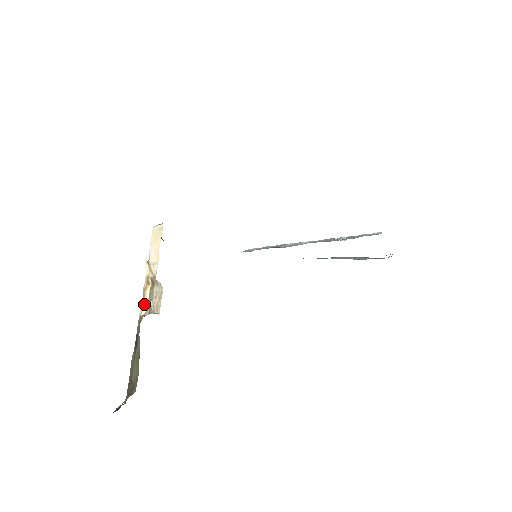
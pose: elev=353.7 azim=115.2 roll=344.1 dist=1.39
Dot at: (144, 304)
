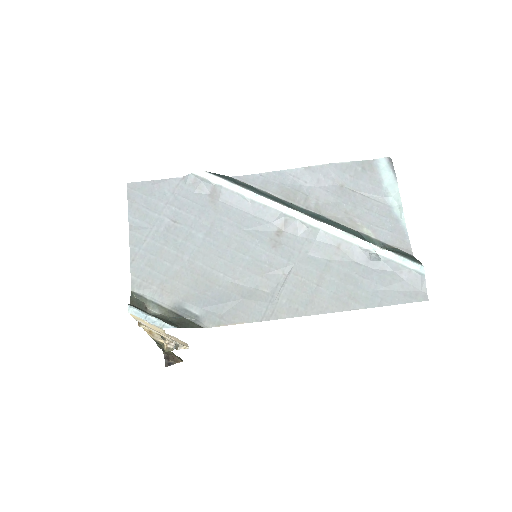
Dot at: (156, 338)
